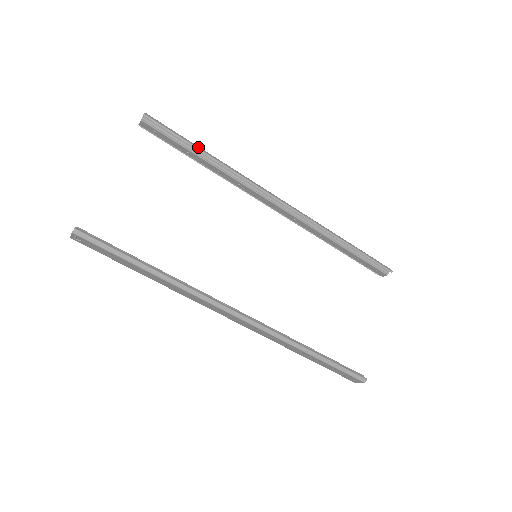
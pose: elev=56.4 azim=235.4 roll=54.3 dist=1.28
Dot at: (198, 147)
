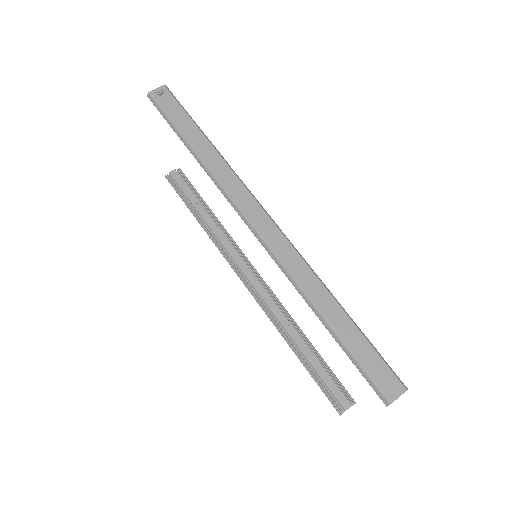
Dot at: (207, 206)
